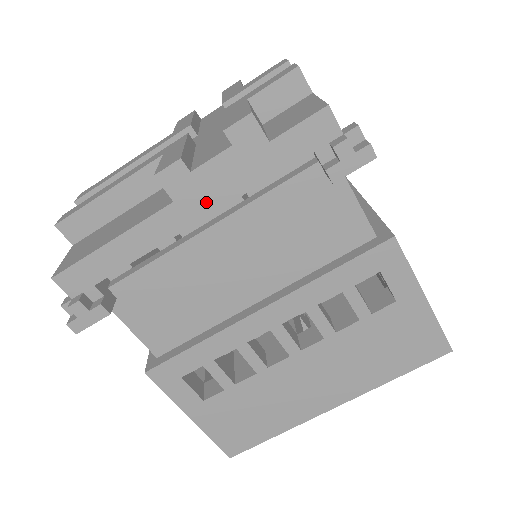
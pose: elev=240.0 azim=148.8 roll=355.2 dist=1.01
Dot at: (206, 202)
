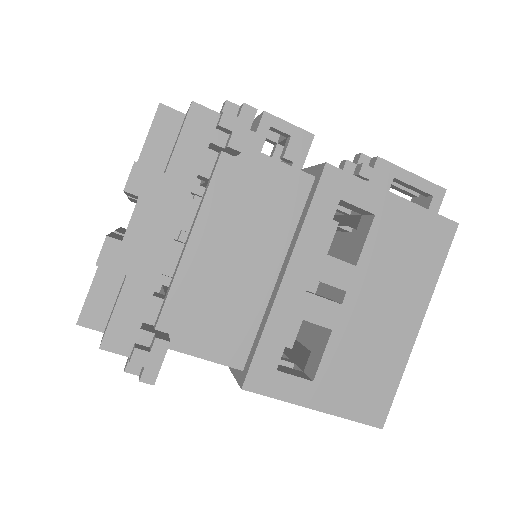
Dot at: occluded
